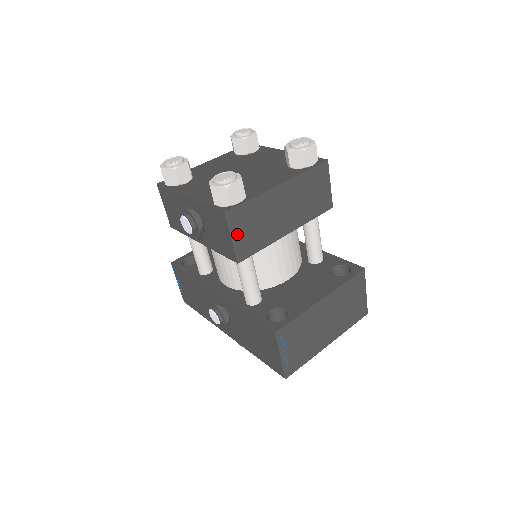
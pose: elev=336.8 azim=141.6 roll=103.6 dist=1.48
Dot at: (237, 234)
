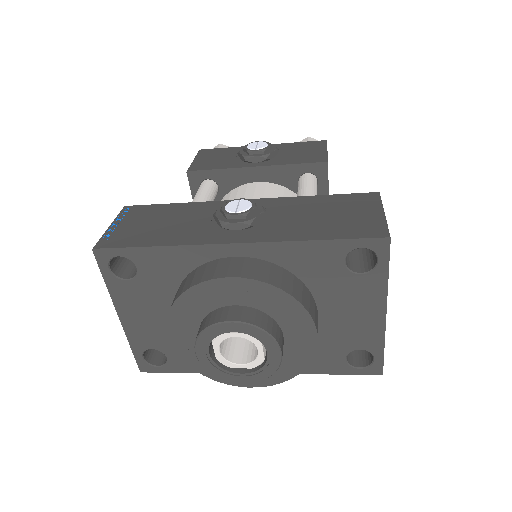
Dot at: occluded
